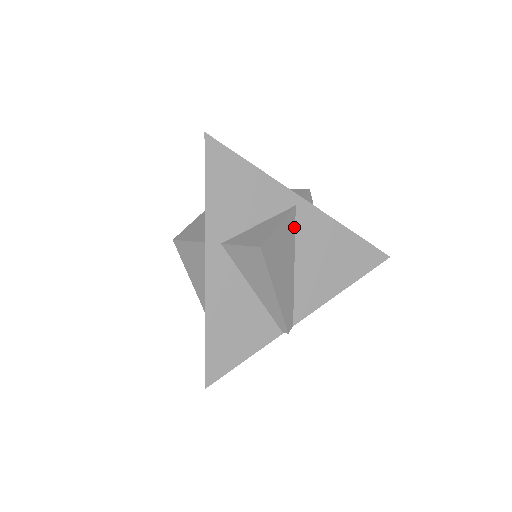
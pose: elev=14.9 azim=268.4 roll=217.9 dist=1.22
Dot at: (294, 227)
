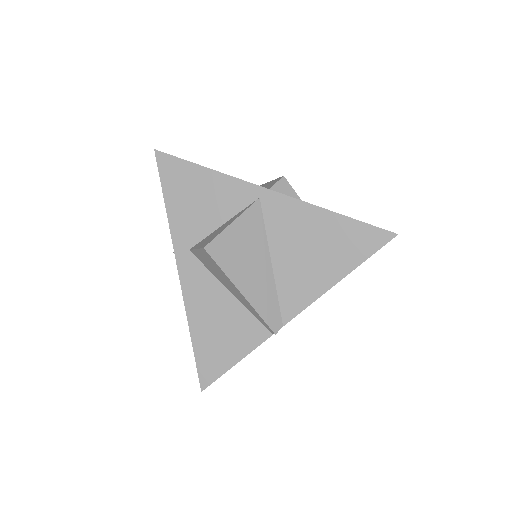
Dot at: (262, 221)
